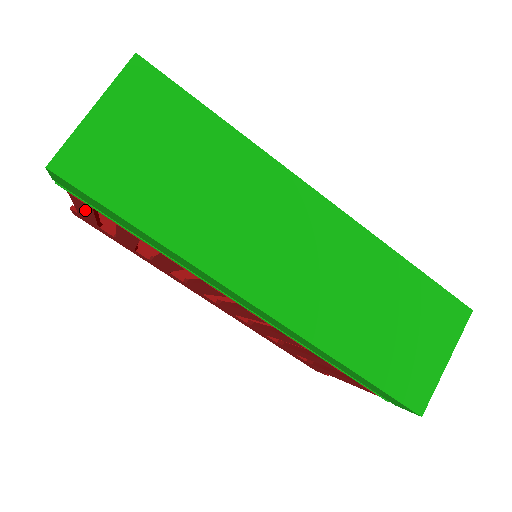
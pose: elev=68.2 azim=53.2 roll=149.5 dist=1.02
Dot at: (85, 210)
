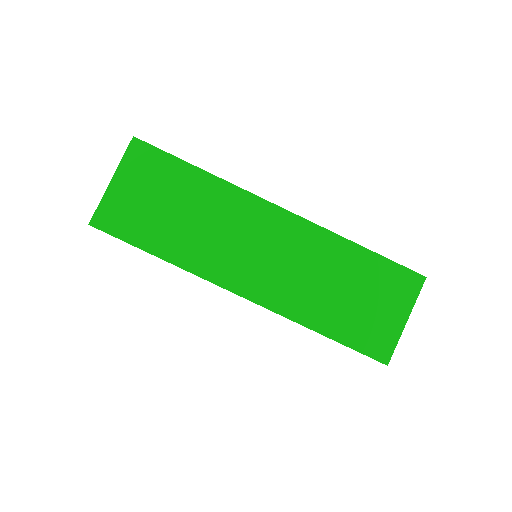
Dot at: occluded
